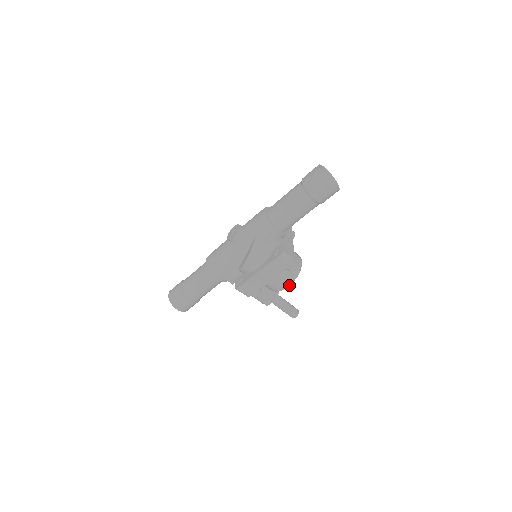
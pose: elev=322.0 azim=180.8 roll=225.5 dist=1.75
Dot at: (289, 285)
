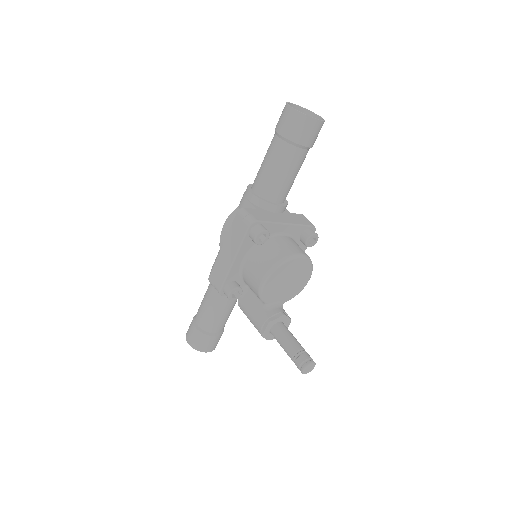
Dot at: (265, 276)
